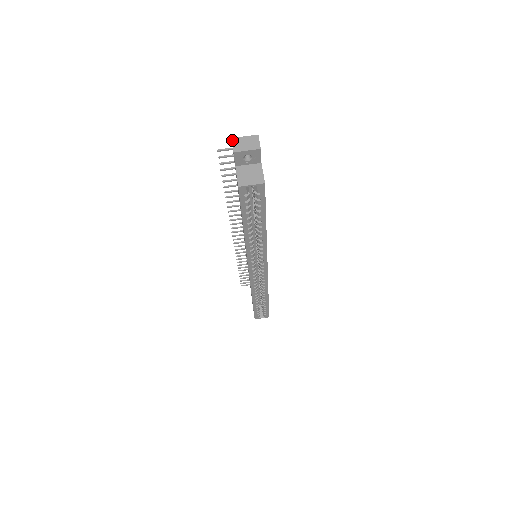
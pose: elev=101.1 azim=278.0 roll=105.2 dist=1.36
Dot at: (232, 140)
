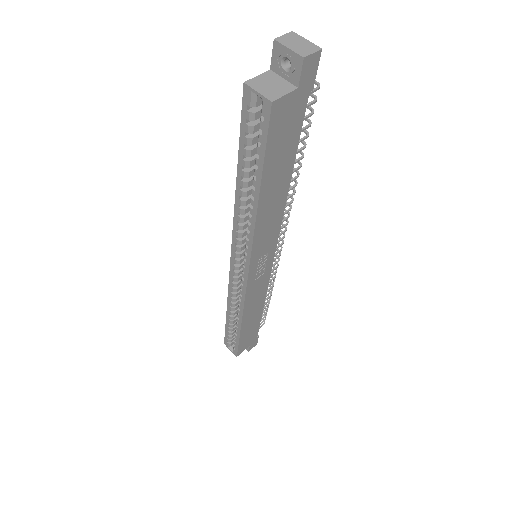
Dot at: (290, 32)
